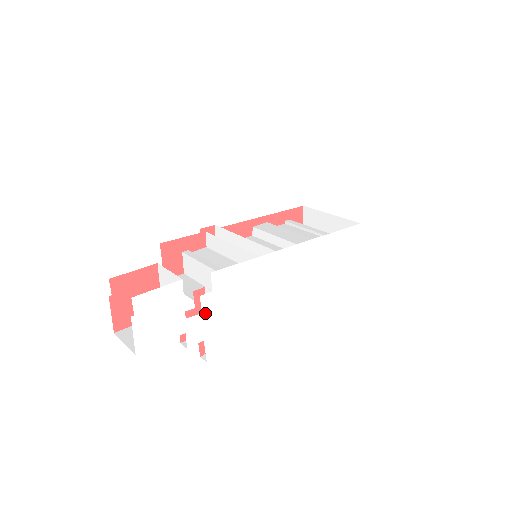
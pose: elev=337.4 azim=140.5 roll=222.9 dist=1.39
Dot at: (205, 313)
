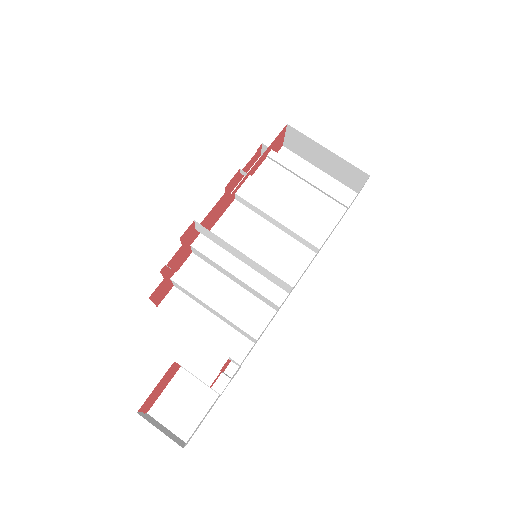
Dot at: occluded
